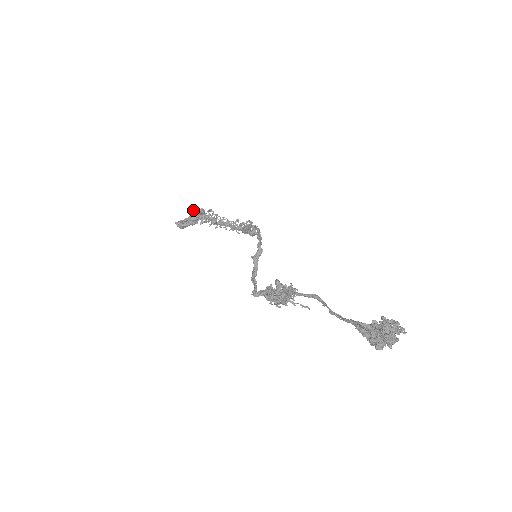
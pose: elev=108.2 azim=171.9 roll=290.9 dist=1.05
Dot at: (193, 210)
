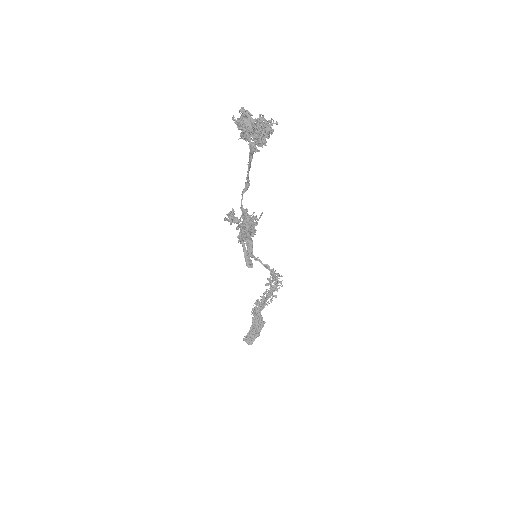
Dot at: (252, 318)
